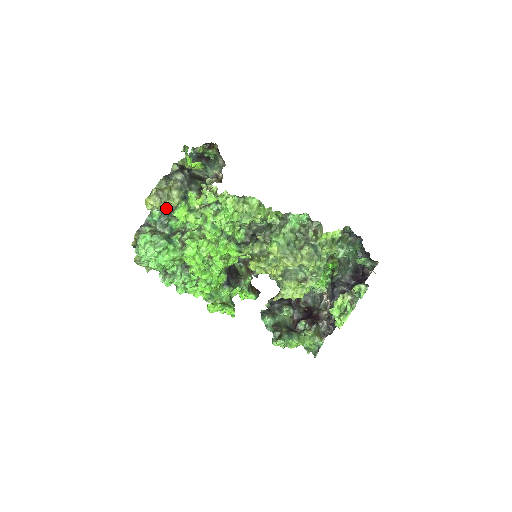
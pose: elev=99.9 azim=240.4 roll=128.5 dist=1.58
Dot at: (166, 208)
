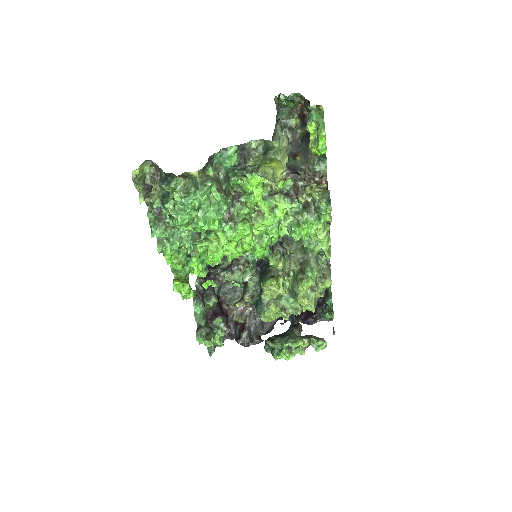
Dot at: (251, 164)
